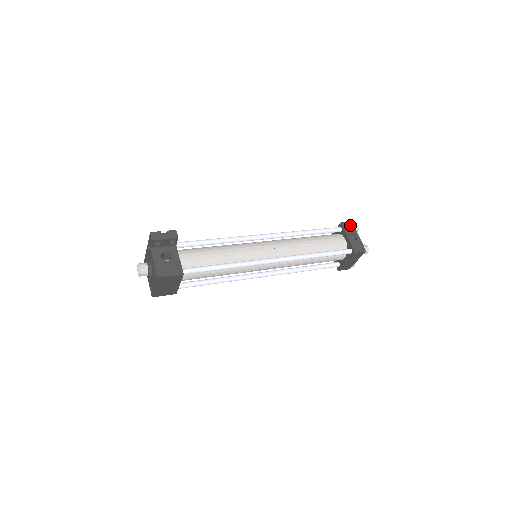
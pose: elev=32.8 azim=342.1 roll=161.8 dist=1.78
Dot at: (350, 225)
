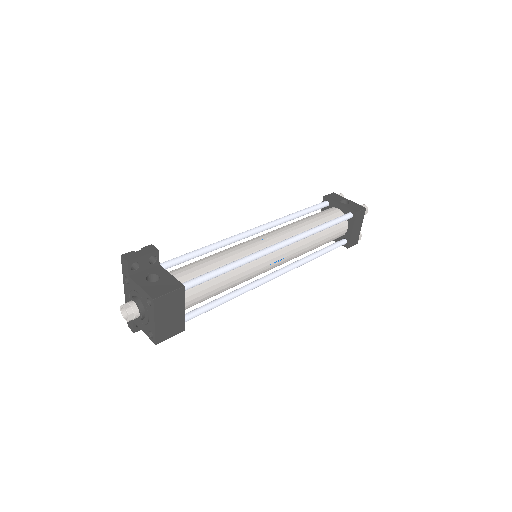
Dot at: (334, 195)
